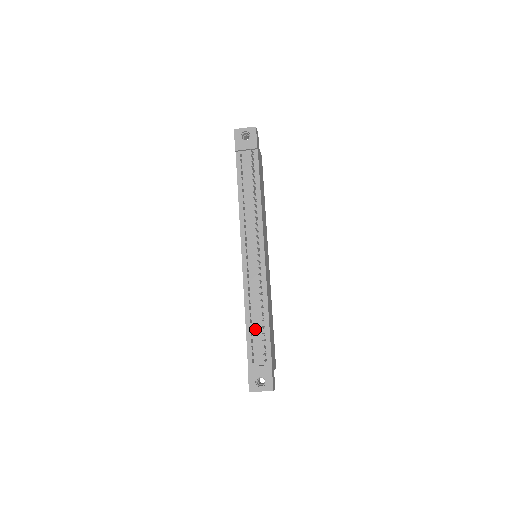
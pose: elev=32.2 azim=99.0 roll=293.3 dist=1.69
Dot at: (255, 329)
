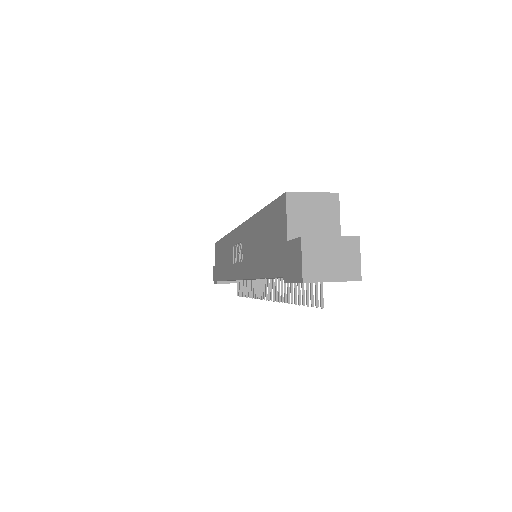
Dot at: occluded
